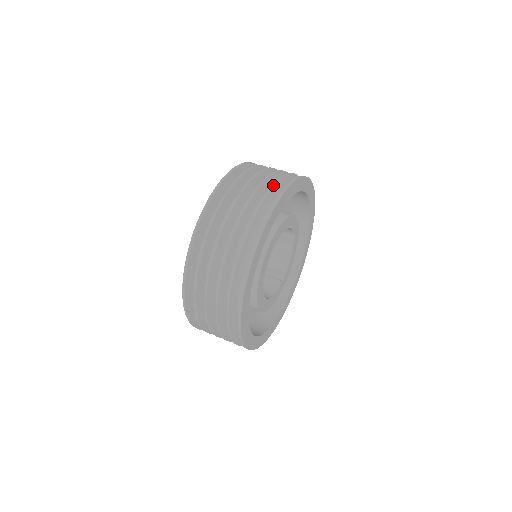
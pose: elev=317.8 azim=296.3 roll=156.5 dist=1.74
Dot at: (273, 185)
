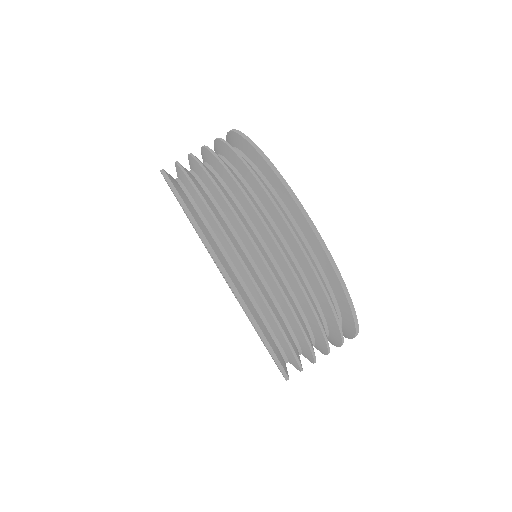
Dot at: (340, 329)
